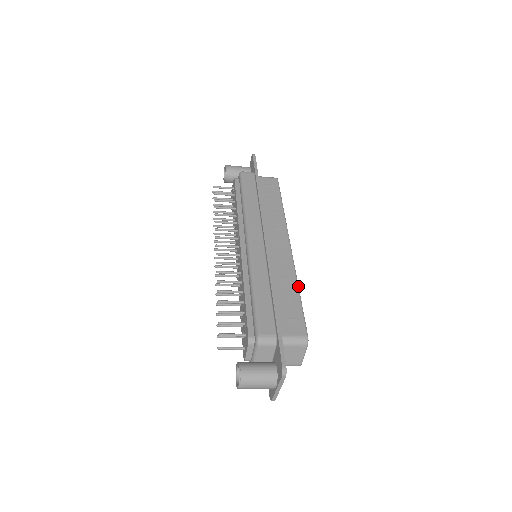
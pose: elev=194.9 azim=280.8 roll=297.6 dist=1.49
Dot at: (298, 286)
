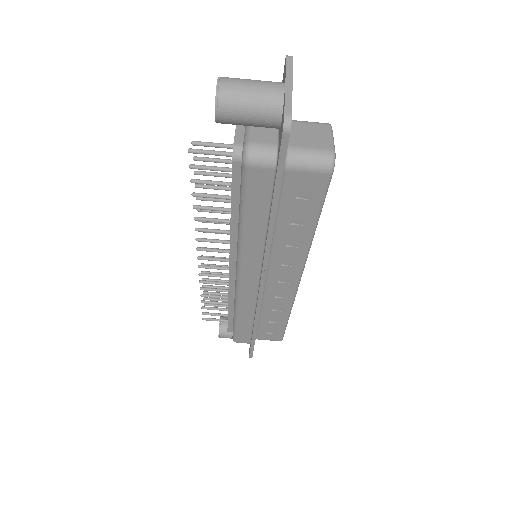
Dot at: occluded
